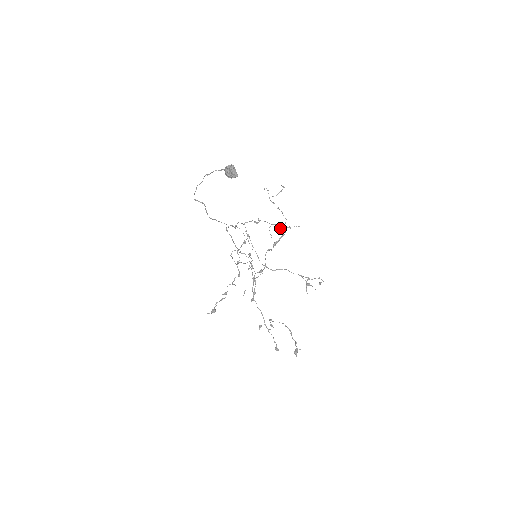
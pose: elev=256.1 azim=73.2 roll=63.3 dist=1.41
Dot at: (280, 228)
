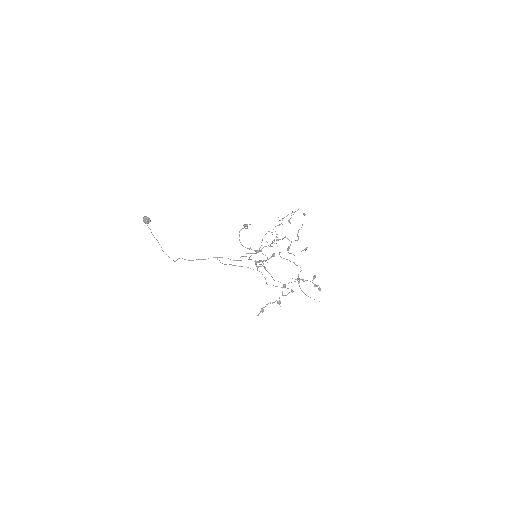
Dot at: (306, 249)
